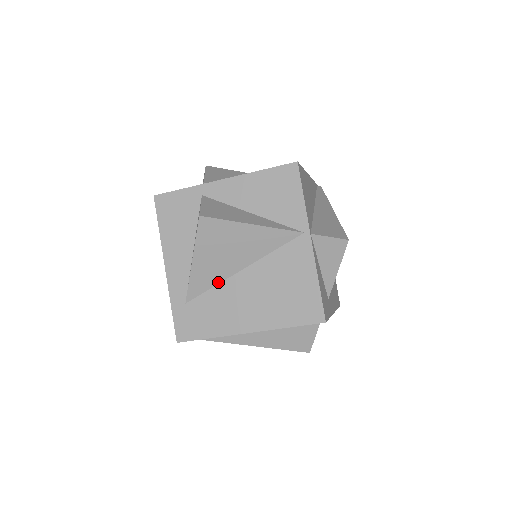
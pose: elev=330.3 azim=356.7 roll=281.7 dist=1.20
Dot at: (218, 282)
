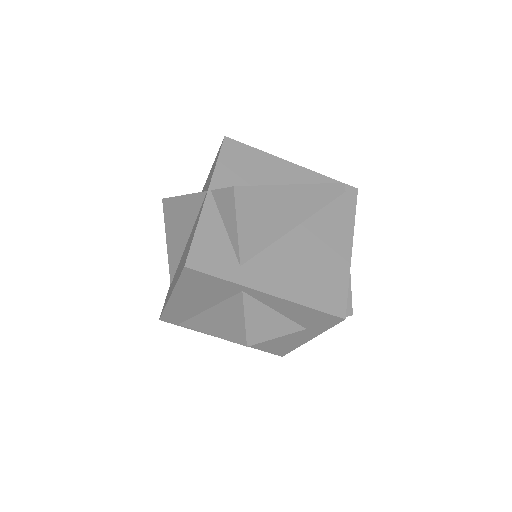
Dot at: (180, 259)
